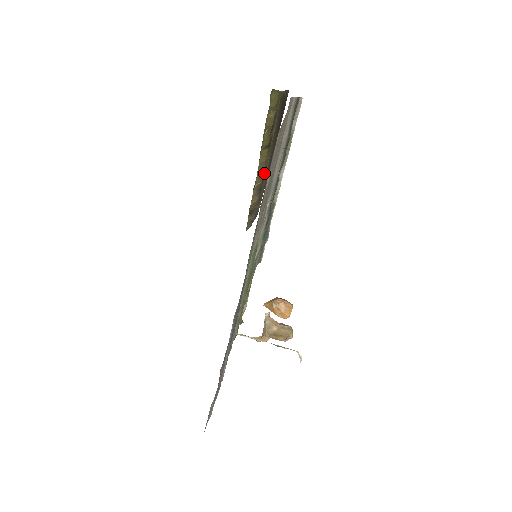
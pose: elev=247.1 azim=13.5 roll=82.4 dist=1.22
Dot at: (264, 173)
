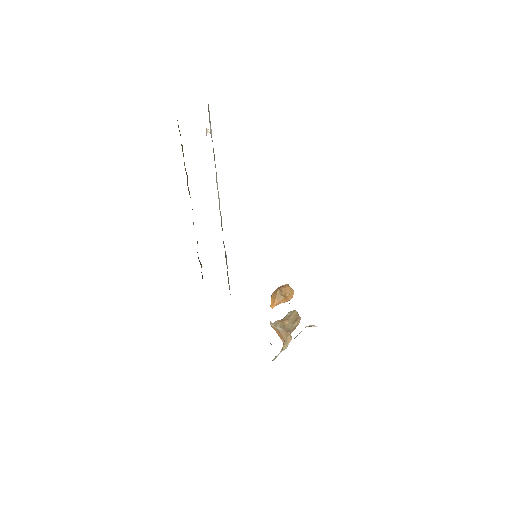
Dot at: occluded
